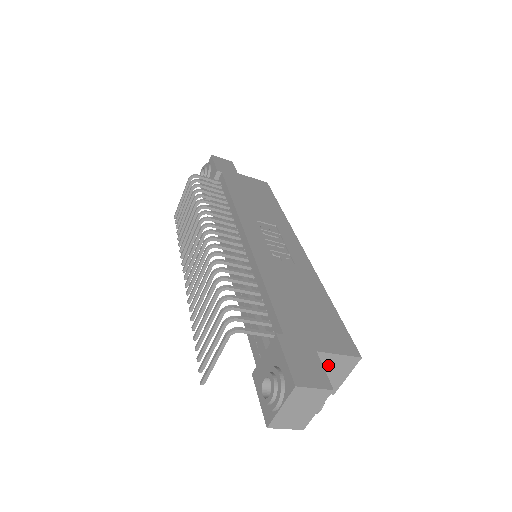
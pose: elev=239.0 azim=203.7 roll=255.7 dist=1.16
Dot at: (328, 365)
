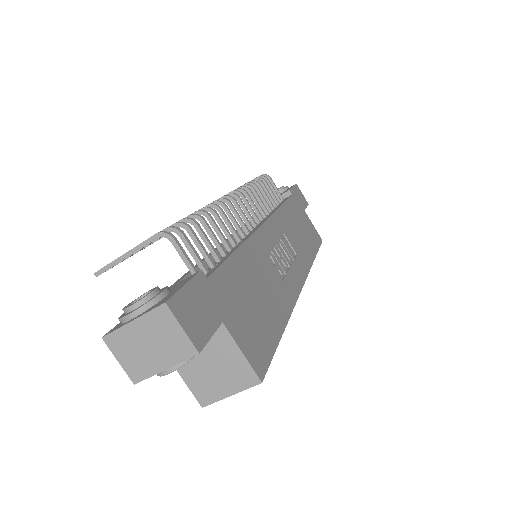
Dot at: (222, 356)
